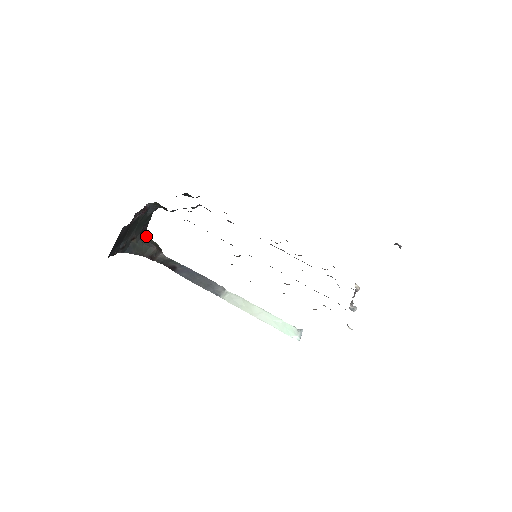
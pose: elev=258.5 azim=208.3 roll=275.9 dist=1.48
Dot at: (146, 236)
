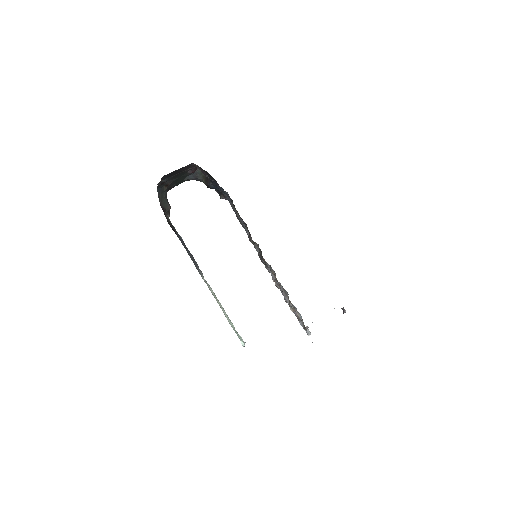
Dot at: occluded
